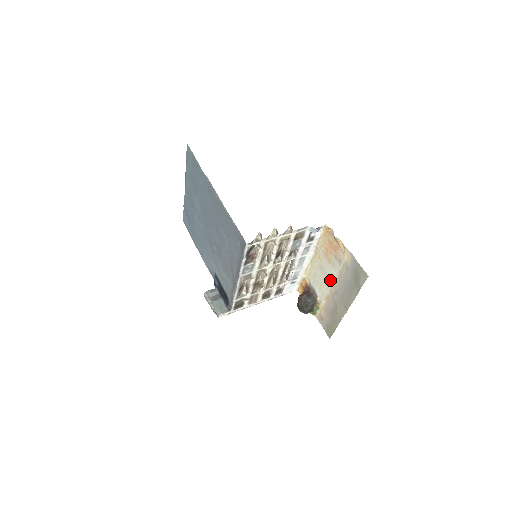
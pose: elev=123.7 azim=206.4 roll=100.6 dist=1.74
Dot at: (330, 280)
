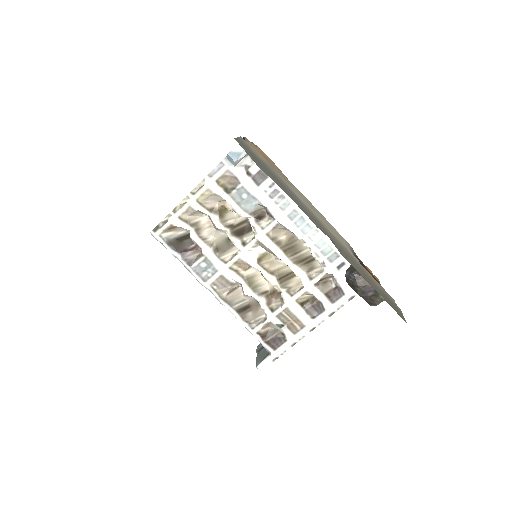
Dot at: occluded
